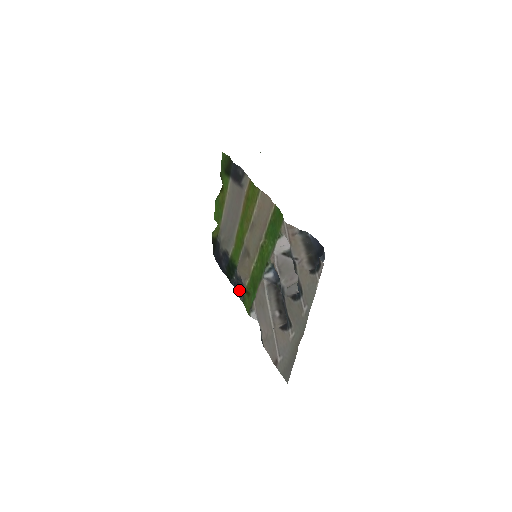
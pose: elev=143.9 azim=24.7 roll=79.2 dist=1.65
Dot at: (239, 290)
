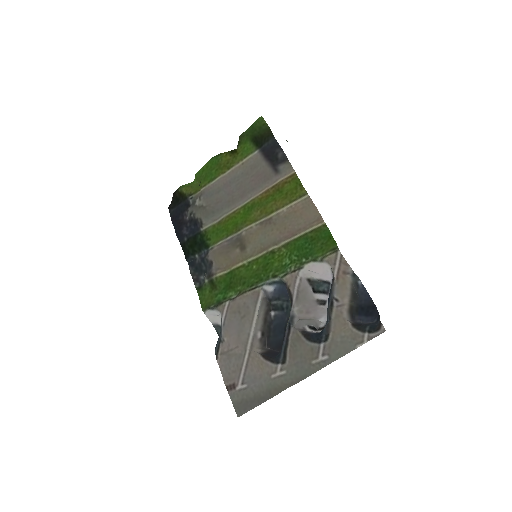
Dot at: (197, 273)
